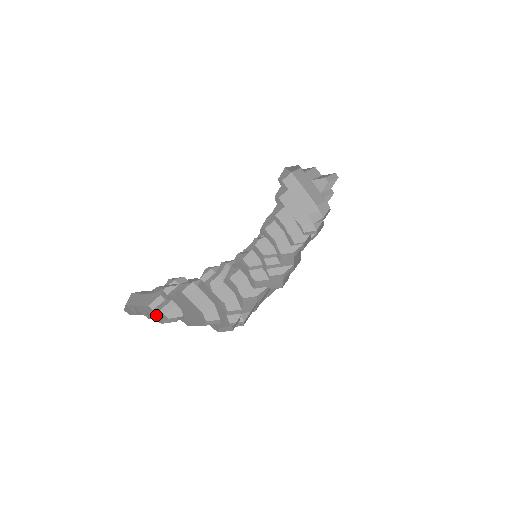
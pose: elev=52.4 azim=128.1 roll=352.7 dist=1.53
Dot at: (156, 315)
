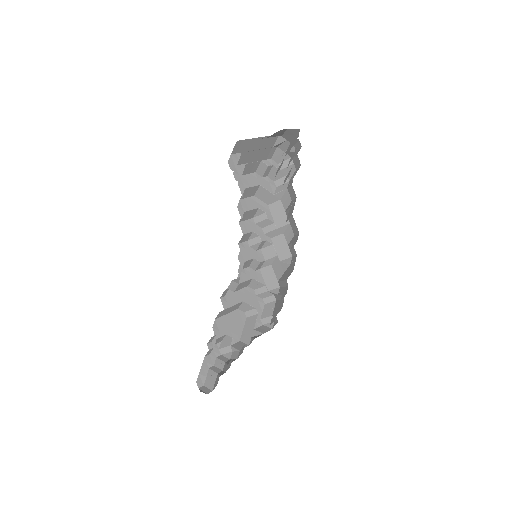
Dot at: (213, 353)
